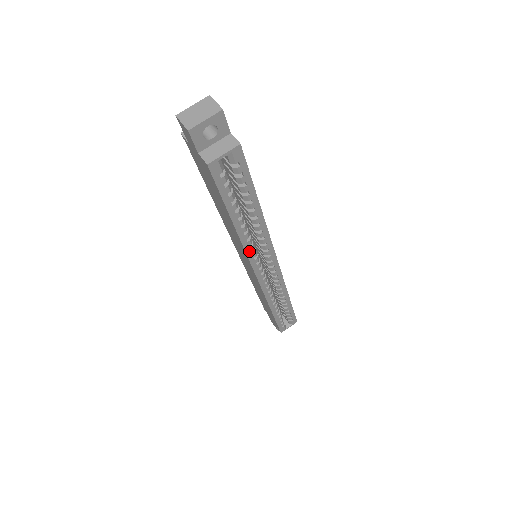
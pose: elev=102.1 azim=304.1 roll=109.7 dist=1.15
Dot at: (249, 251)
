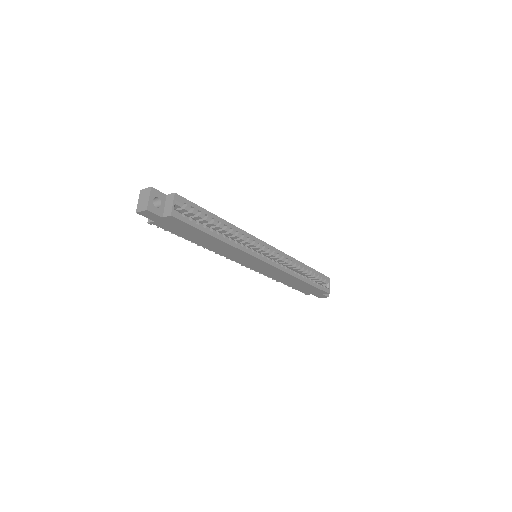
Dot at: (244, 249)
